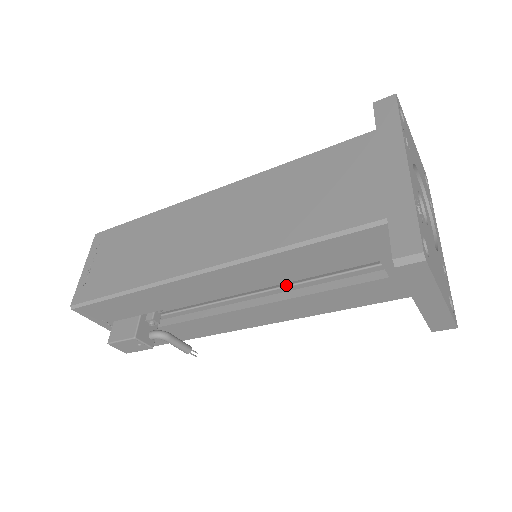
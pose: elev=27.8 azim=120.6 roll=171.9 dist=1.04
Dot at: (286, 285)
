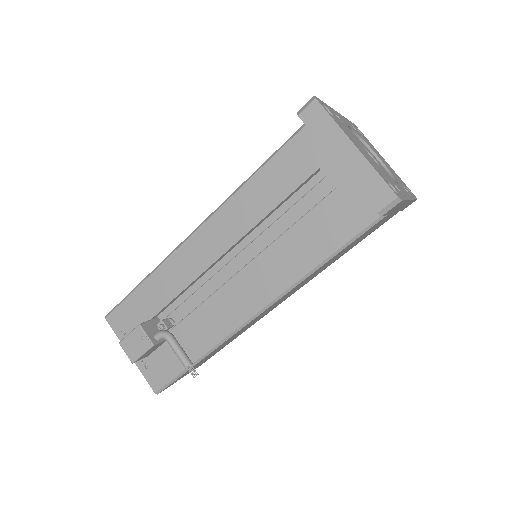
Dot at: (266, 247)
